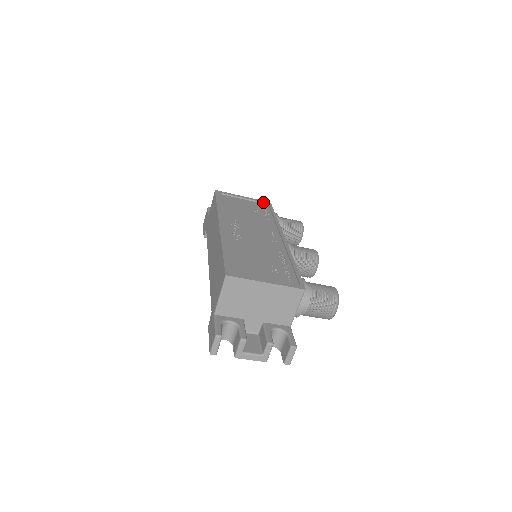
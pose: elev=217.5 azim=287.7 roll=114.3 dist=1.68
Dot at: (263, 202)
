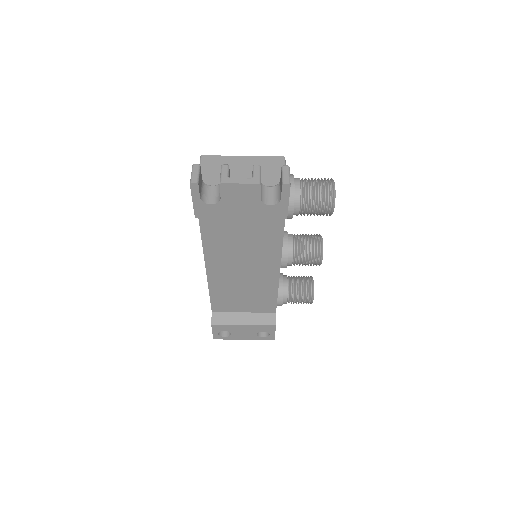
Dot at: occluded
